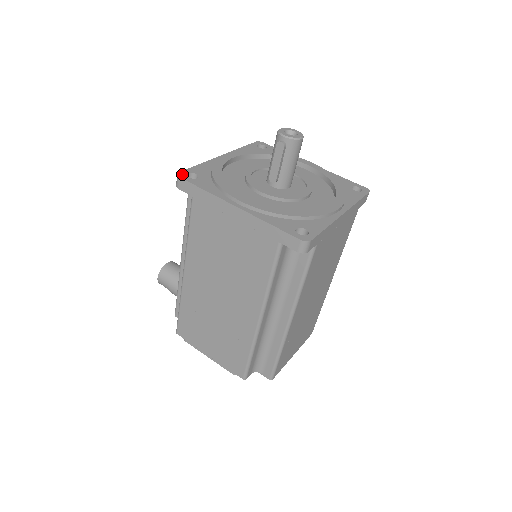
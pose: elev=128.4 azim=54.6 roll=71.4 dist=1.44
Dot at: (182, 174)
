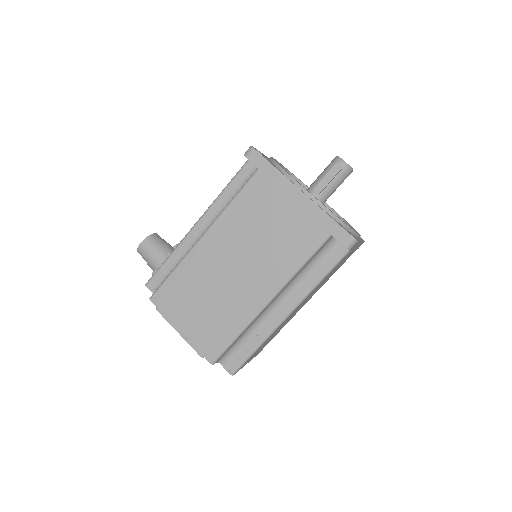
Dot at: occluded
